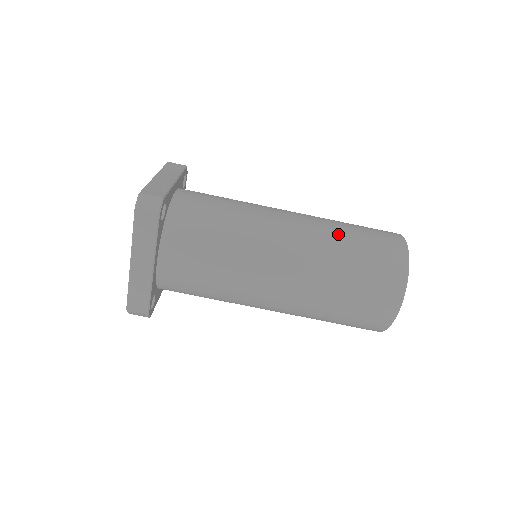
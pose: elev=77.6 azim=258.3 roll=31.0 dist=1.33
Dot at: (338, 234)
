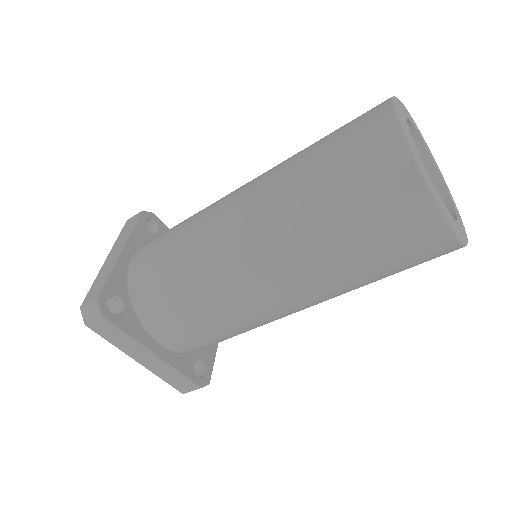
Dot at: (295, 182)
